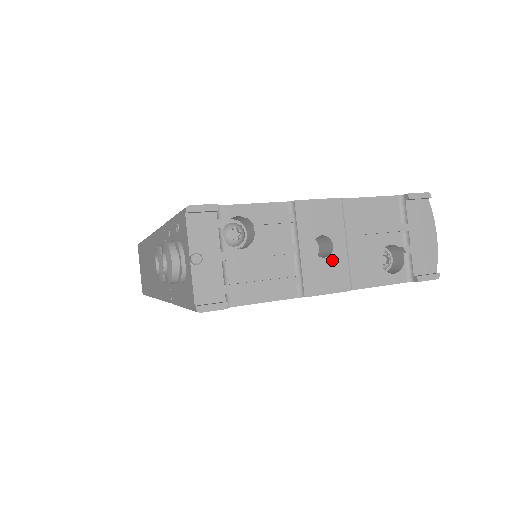
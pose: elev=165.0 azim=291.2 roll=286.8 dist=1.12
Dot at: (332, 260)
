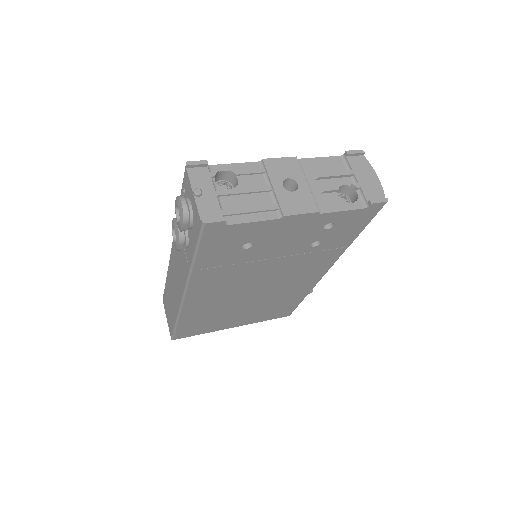
Dot at: (299, 193)
